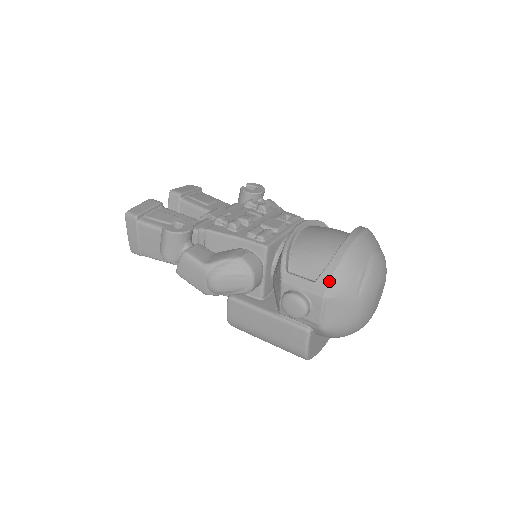
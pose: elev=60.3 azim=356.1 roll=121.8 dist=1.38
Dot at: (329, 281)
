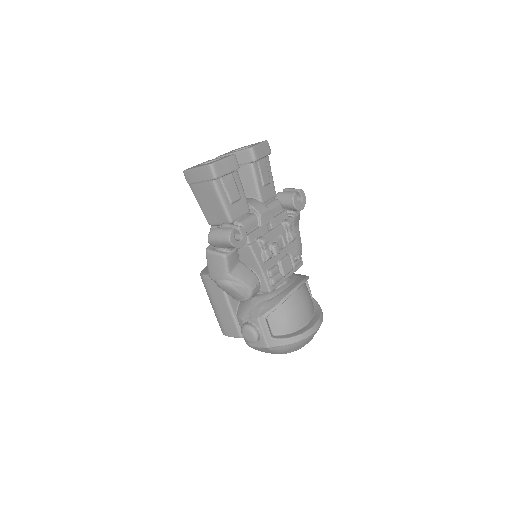
Dot at: (279, 346)
